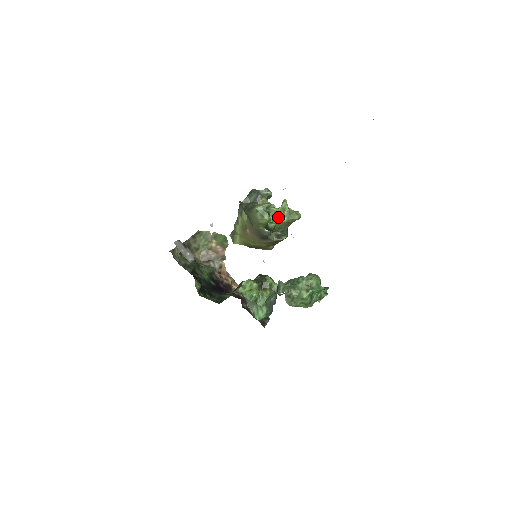
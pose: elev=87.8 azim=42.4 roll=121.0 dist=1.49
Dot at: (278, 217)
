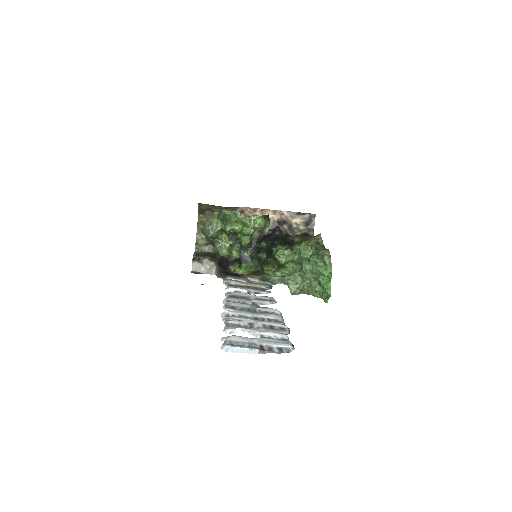
Dot at: (246, 232)
